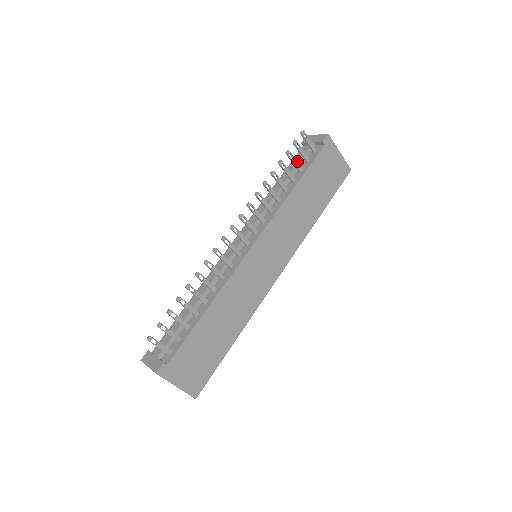
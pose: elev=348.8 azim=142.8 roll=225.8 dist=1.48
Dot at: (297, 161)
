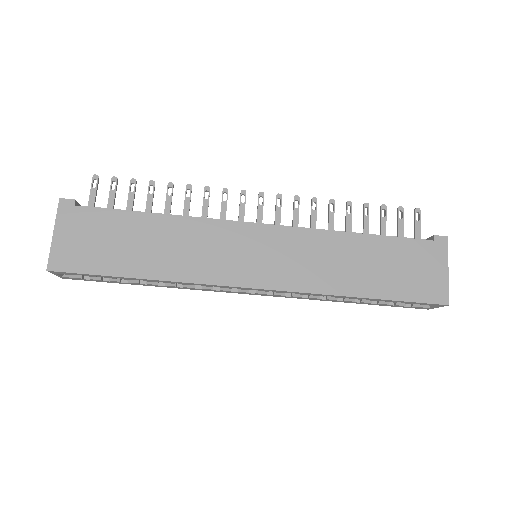
Dot at: occluded
